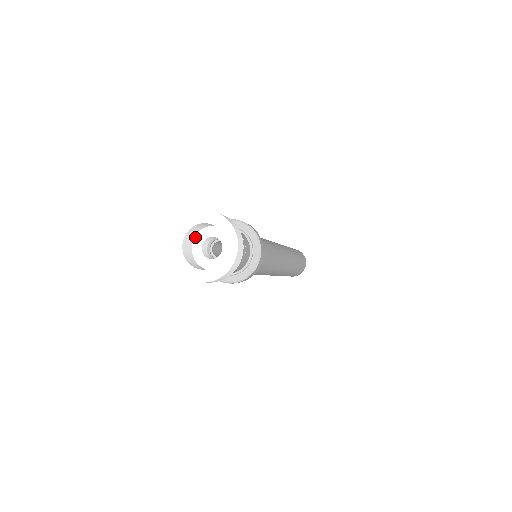
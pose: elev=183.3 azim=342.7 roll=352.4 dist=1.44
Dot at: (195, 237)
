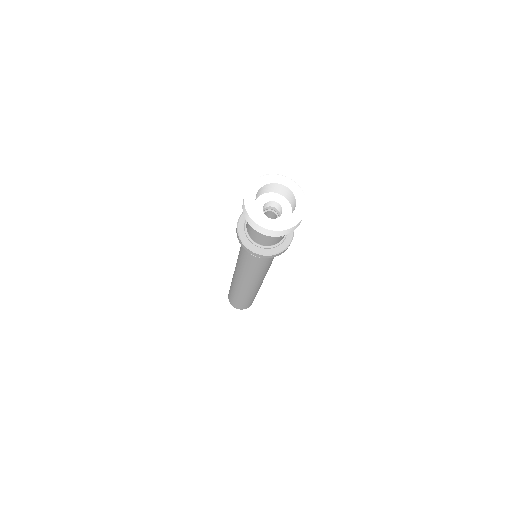
Dot at: (256, 200)
